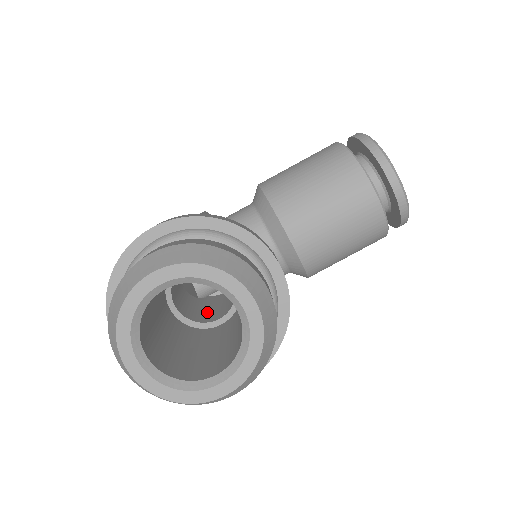
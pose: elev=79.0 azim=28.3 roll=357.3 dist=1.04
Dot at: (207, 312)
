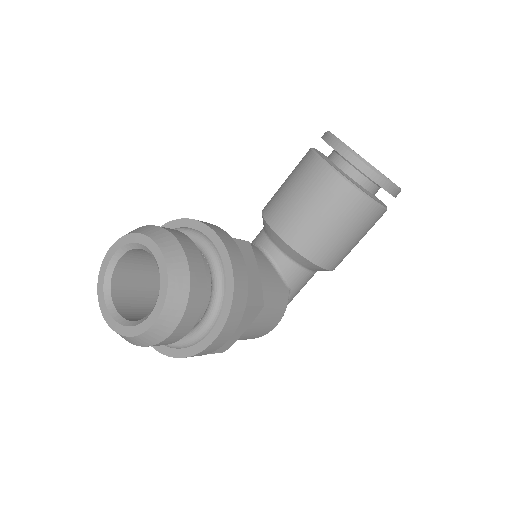
Dot at: occluded
